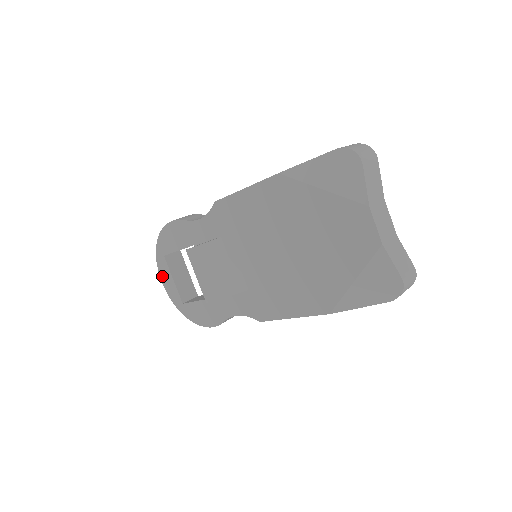
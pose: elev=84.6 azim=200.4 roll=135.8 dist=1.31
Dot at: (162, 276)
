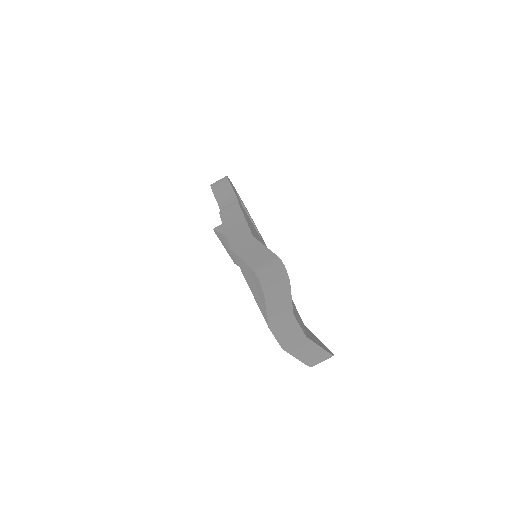
Dot at: occluded
